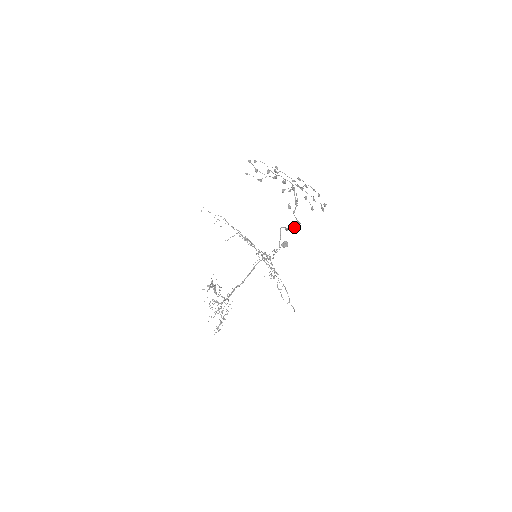
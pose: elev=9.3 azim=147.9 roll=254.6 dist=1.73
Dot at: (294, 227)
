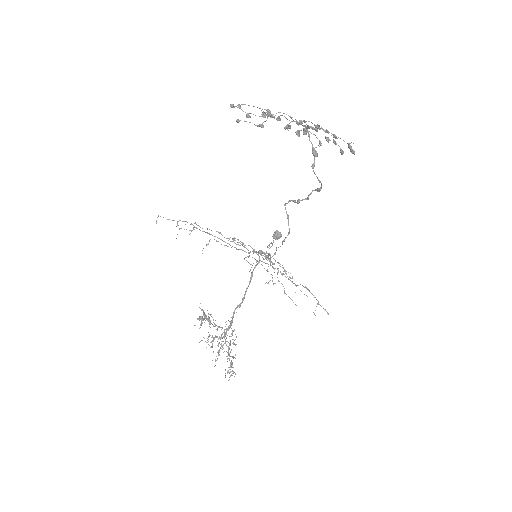
Dot at: (309, 194)
